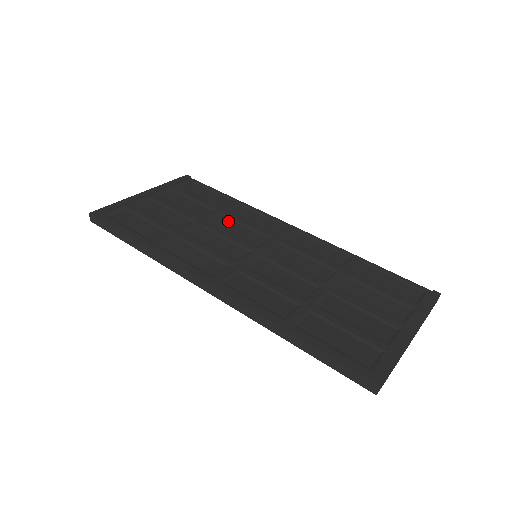
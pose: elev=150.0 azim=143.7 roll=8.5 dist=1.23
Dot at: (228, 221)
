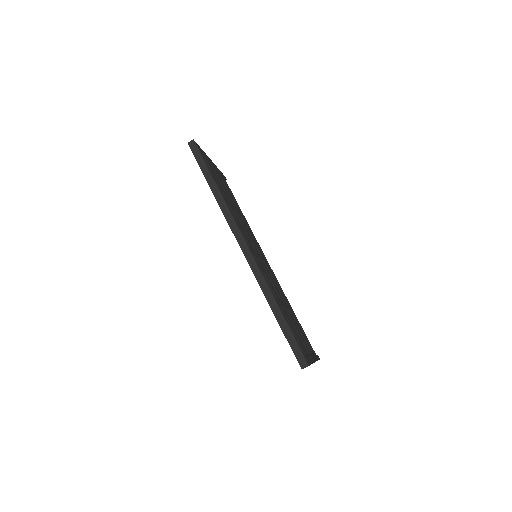
Dot at: (244, 224)
